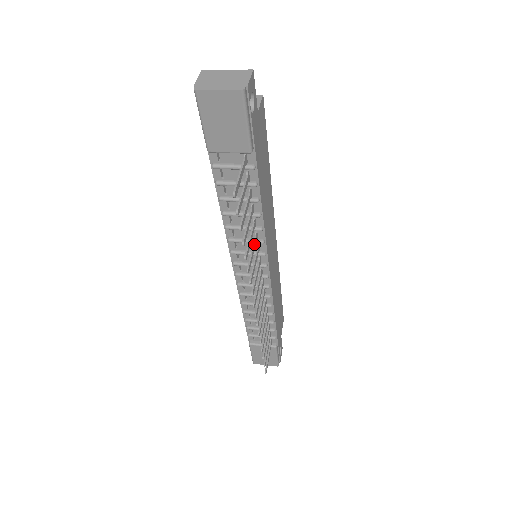
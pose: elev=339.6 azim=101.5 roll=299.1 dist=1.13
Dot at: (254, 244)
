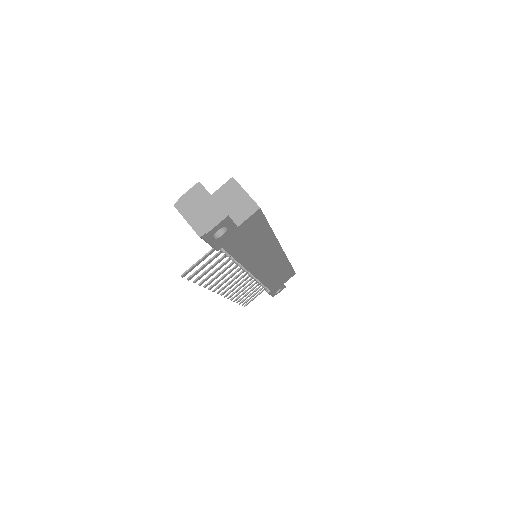
Dot at: (230, 271)
